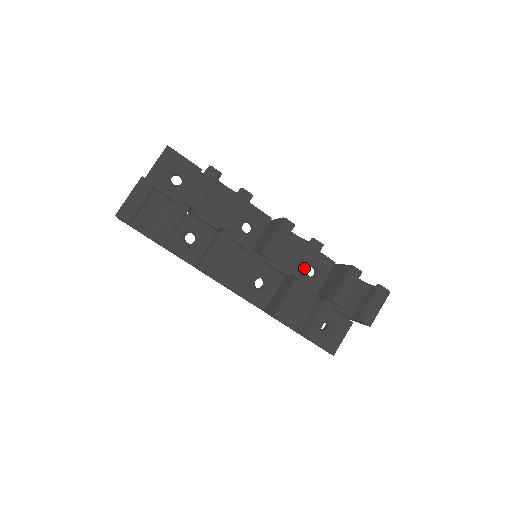
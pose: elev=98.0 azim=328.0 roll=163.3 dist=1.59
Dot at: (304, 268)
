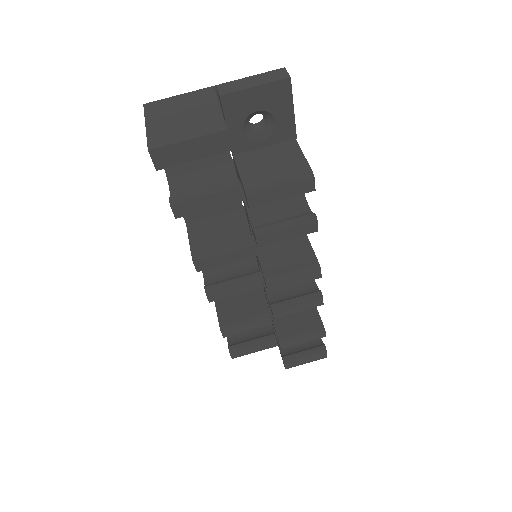
Dot at: (287, 312)
